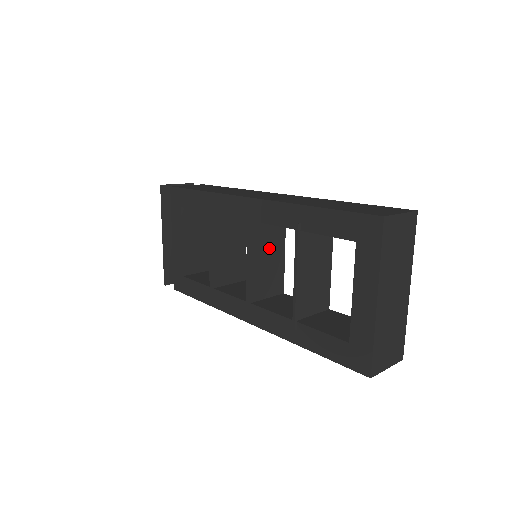
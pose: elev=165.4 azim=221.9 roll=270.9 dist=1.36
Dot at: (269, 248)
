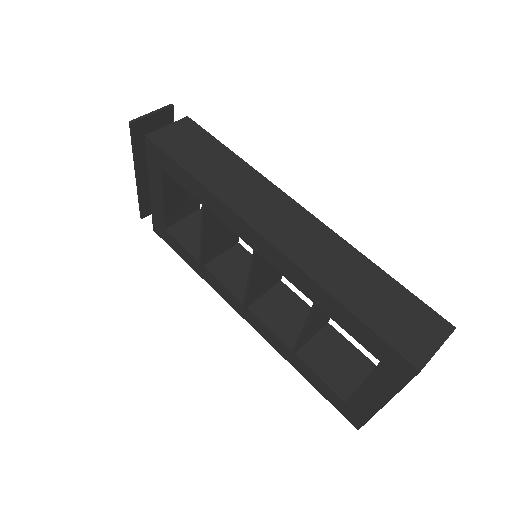
Dot at: occluded
